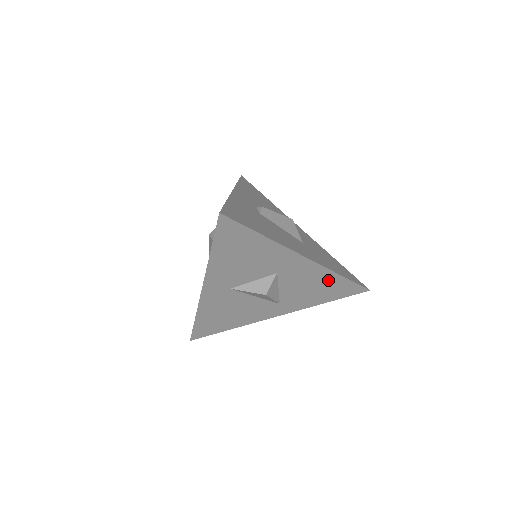
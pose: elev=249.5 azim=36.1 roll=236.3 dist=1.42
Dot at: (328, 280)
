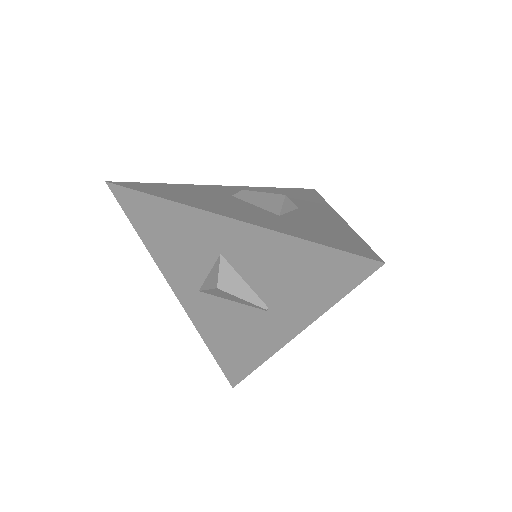
Dot at: (293, 253)
